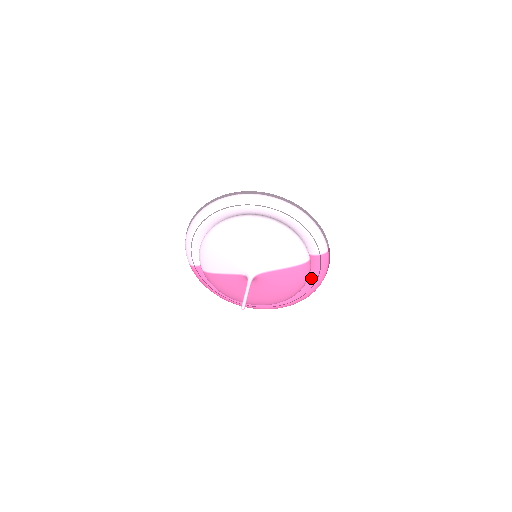
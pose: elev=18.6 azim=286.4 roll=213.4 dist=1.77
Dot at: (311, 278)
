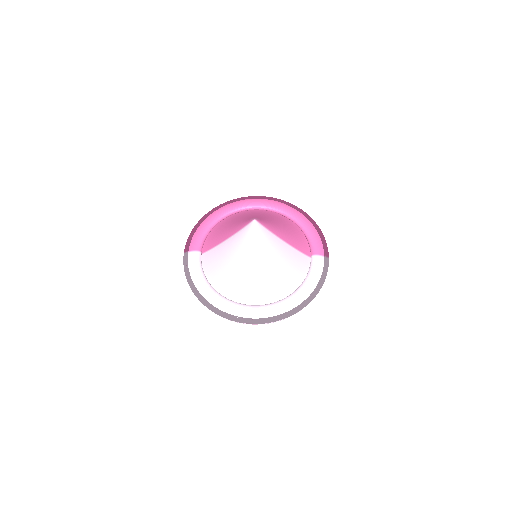
Dot at: occluded
